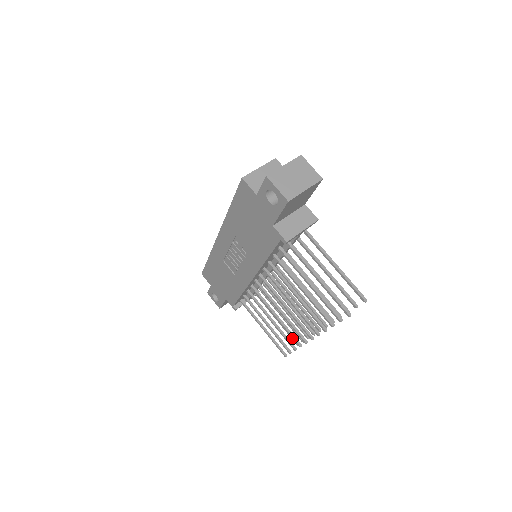
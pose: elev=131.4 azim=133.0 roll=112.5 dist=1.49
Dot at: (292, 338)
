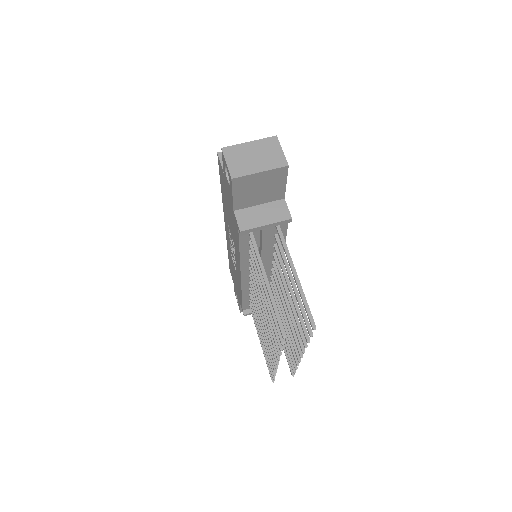
Dot at: (270, 359)
